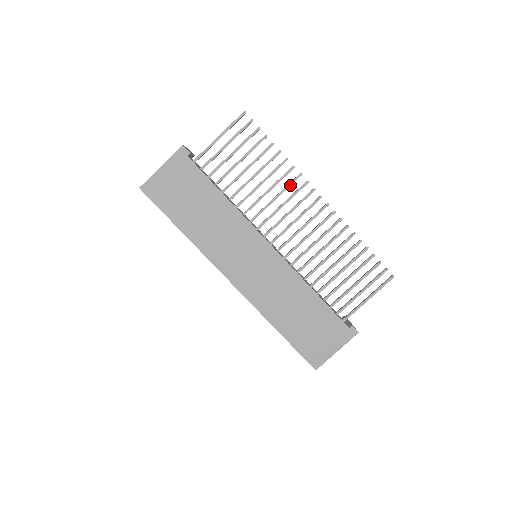
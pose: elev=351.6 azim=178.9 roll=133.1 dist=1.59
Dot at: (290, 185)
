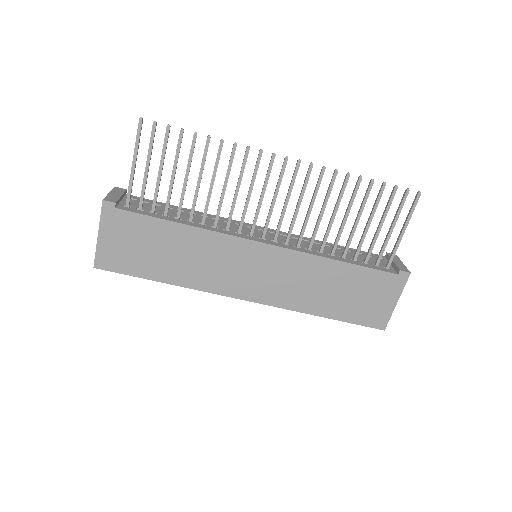
Dot at: (244, 167)
